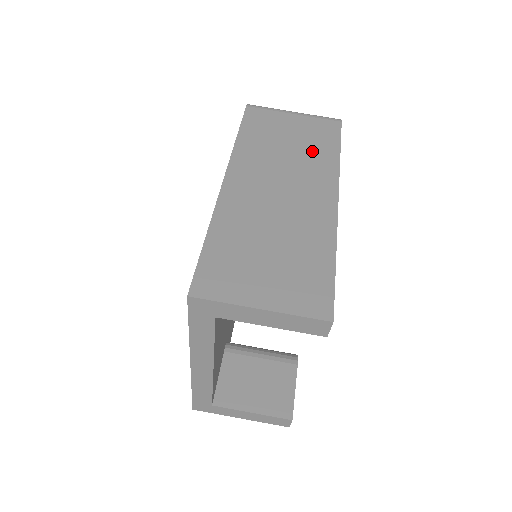
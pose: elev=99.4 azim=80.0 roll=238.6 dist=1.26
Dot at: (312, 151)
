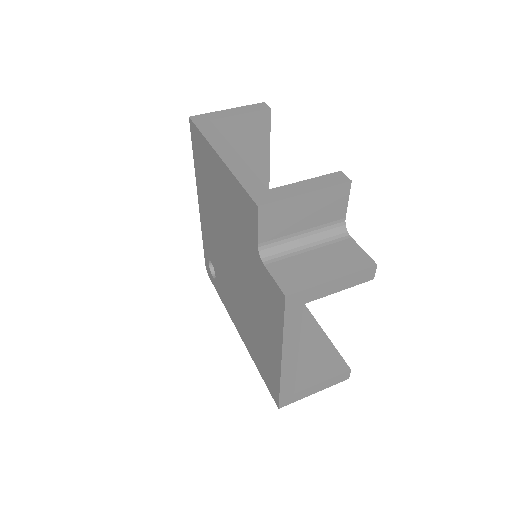
Dot at: occluded
